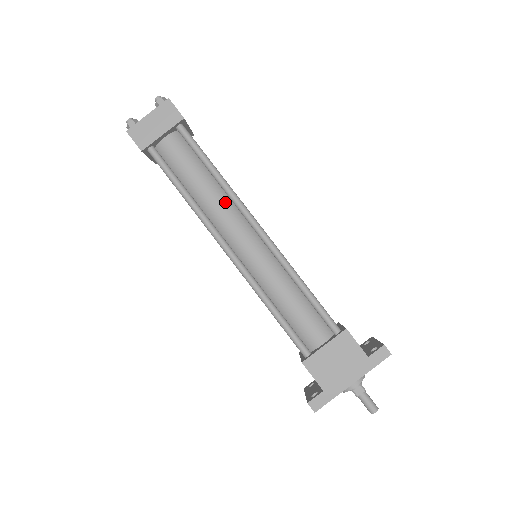
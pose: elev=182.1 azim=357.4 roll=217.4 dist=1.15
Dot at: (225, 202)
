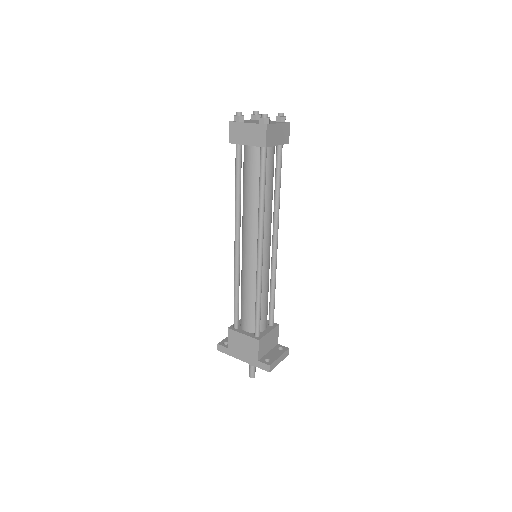
Dot at: (255, 217)
